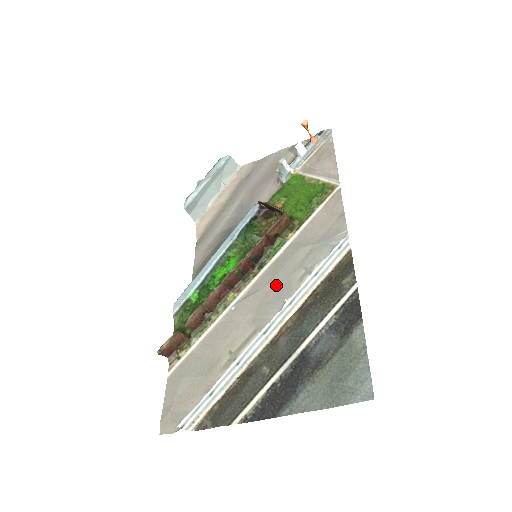
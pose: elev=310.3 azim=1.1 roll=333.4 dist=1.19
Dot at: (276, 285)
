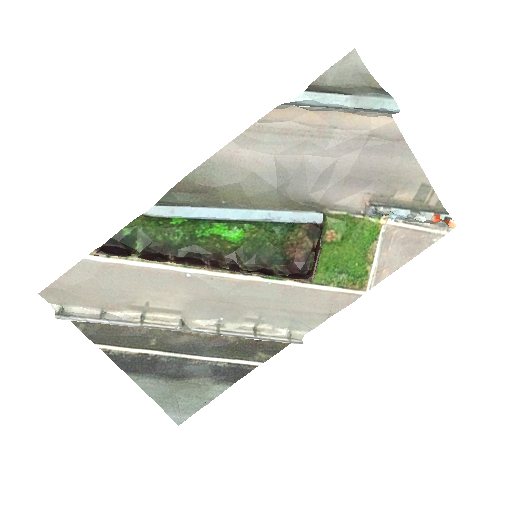
Dot at: (232, 302)
